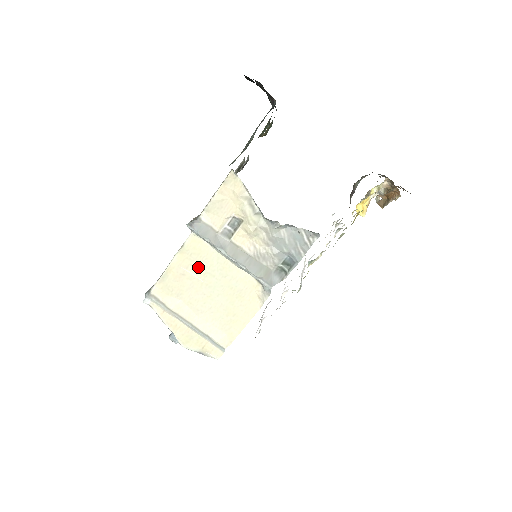
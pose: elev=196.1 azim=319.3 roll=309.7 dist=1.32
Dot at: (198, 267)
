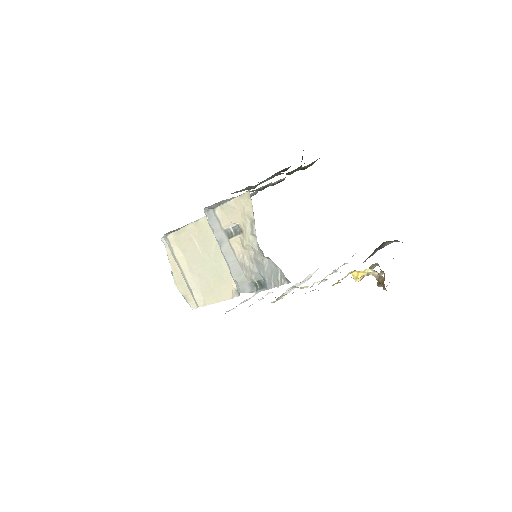
Dot at: (202, 242)
